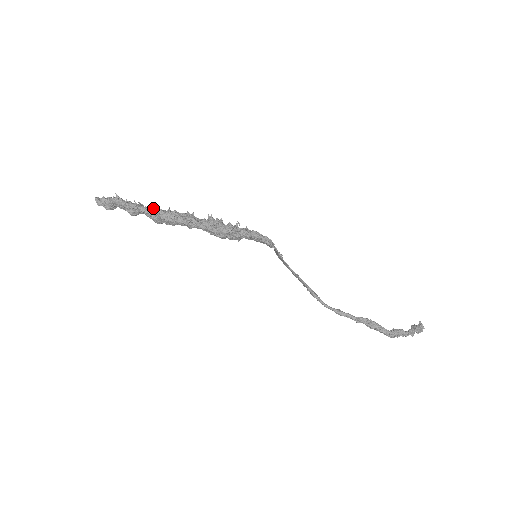
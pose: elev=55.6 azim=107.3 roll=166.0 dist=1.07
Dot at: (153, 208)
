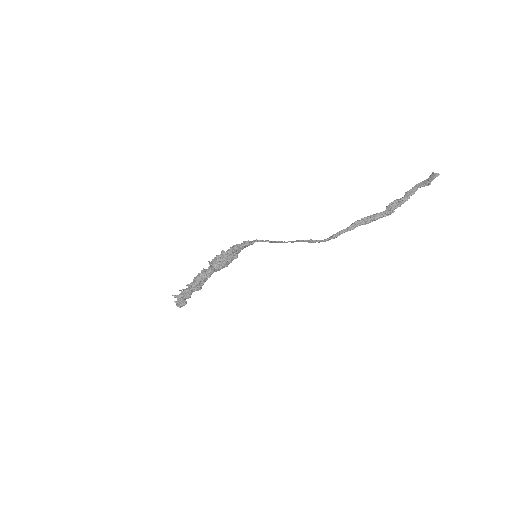
Dot at: occluded
